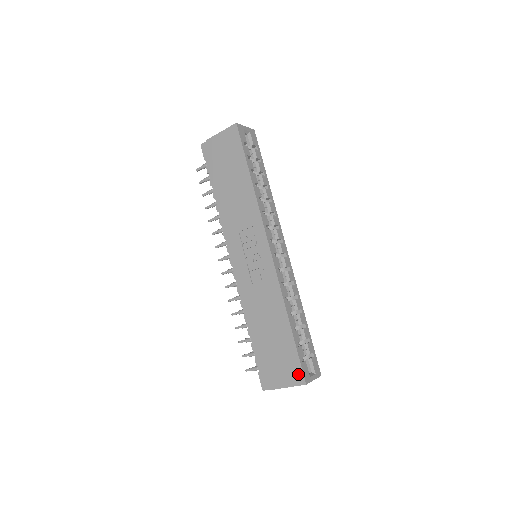
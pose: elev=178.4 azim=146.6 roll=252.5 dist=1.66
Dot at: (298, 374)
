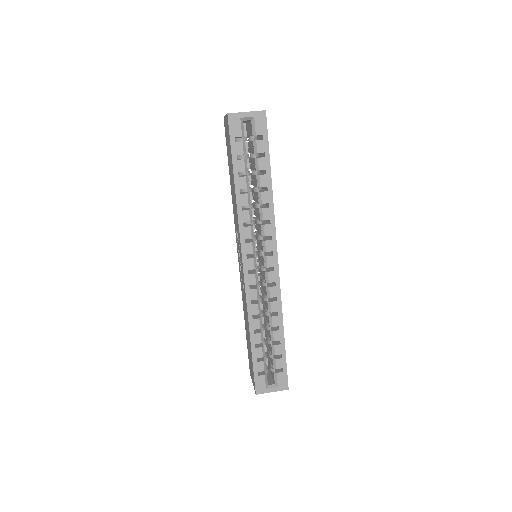
Dot at: (254, 382)
